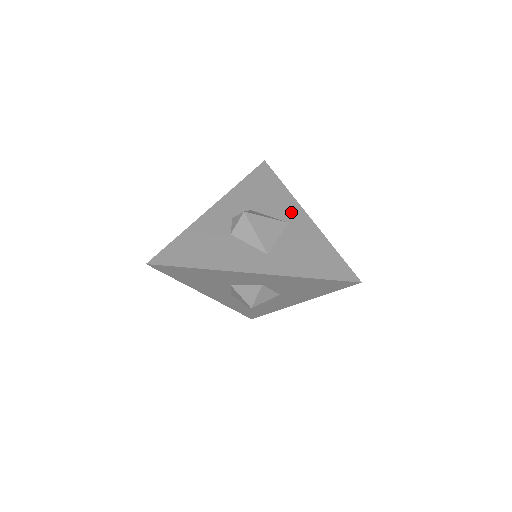
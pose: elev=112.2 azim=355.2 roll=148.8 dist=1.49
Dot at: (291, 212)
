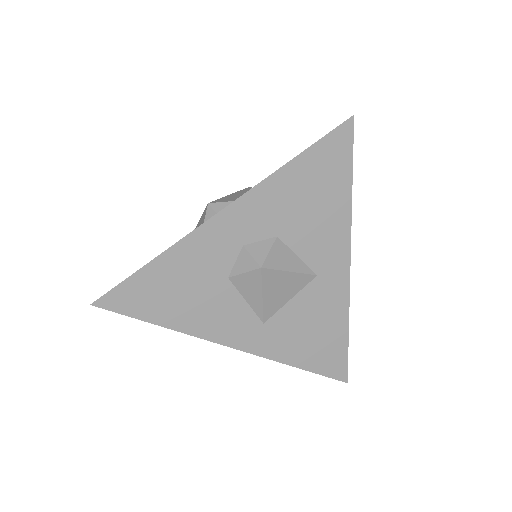
Dot at: (331, 256)
